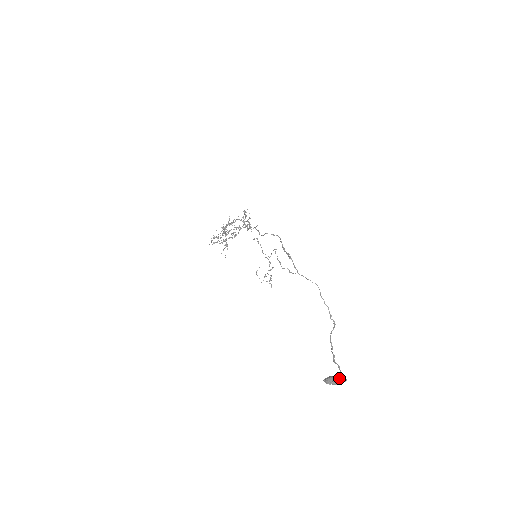
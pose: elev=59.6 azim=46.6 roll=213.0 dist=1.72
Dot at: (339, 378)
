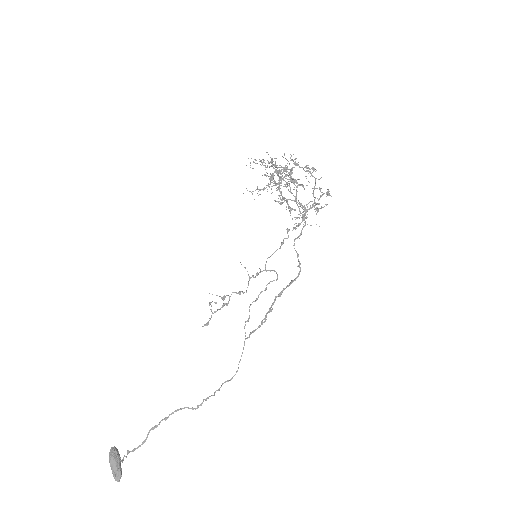
Dot at: (117, 473)
